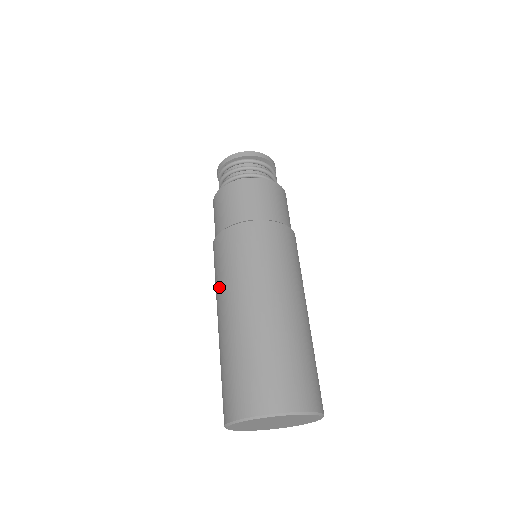
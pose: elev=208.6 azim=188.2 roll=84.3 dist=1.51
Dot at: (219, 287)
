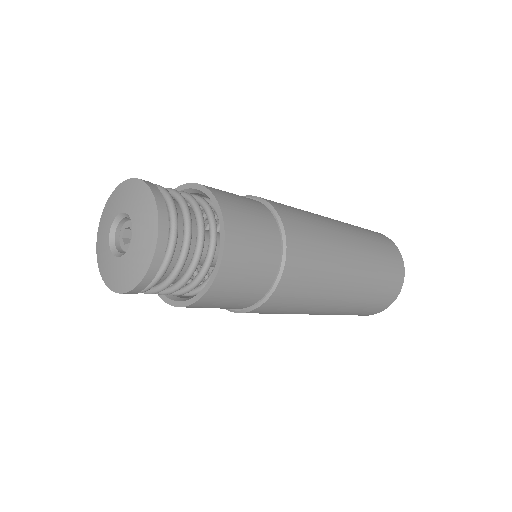
Dot at: occluded
